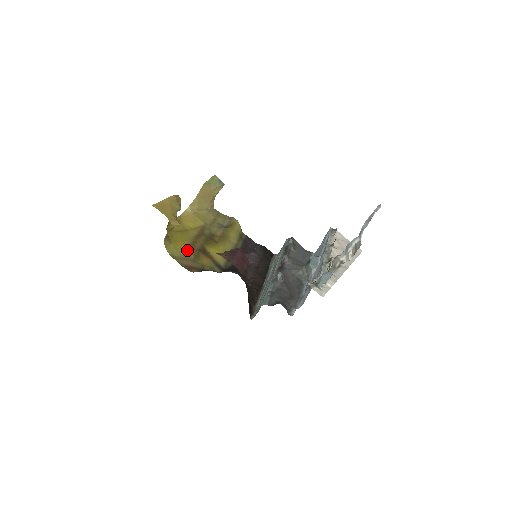
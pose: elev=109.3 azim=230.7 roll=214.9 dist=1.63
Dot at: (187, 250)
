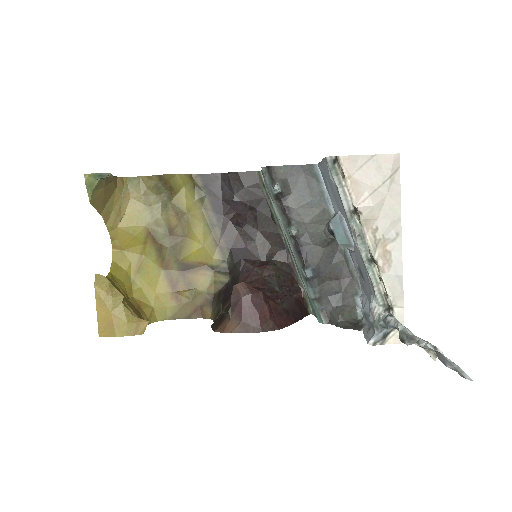
Dot at: (173, 291)
